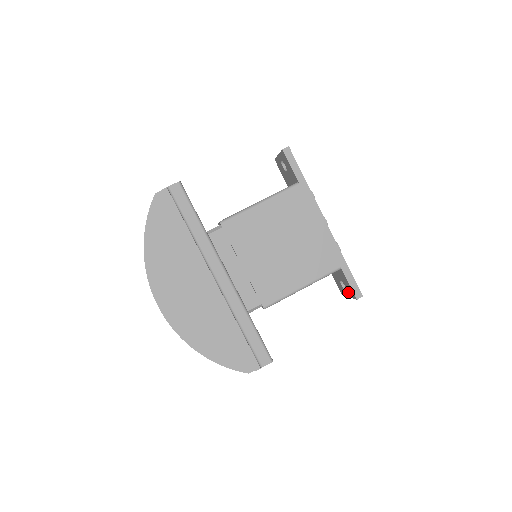
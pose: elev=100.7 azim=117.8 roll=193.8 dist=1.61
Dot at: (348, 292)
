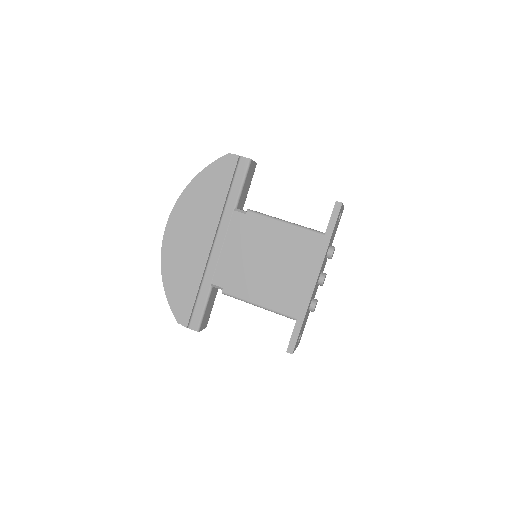
Dot at: occluded
